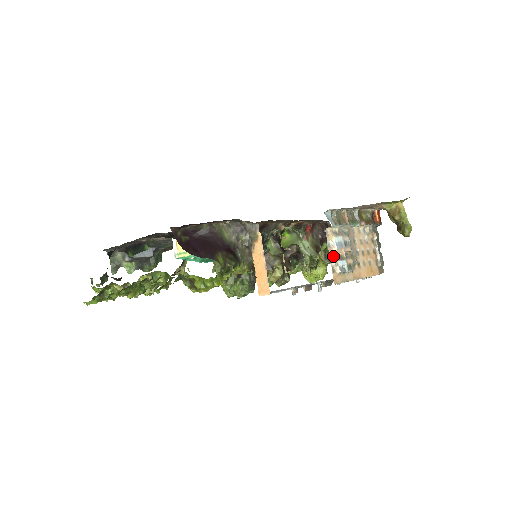
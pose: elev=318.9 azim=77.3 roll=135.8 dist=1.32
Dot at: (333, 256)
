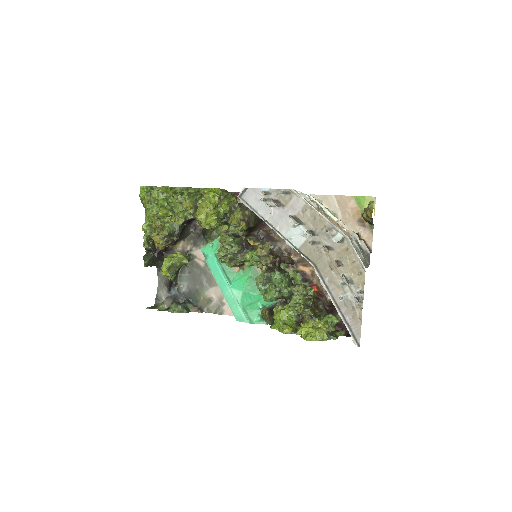
Dot at: occluded
